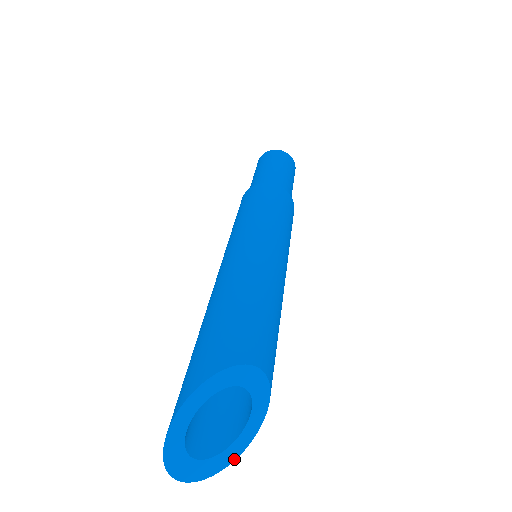
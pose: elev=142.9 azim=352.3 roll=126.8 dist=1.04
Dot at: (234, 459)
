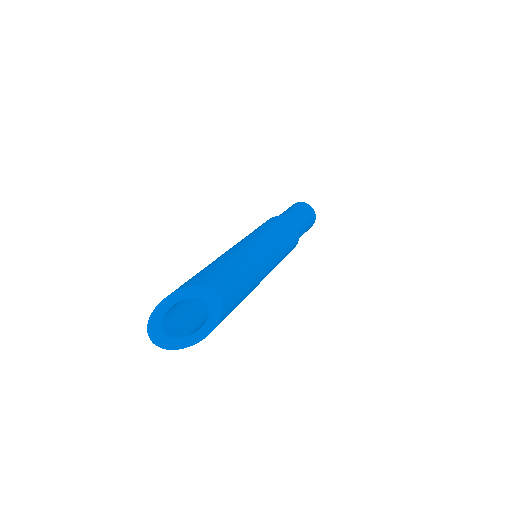
Dot at: (189, 346)
